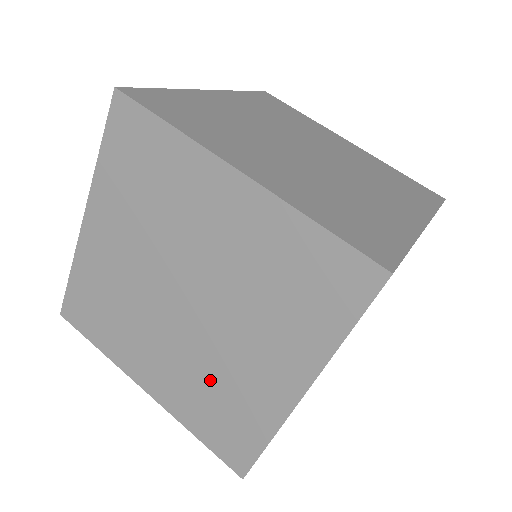
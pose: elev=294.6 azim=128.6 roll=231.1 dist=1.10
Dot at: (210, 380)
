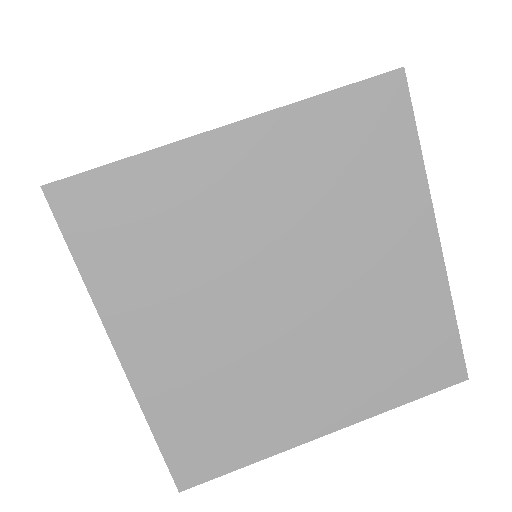
Dot at: occluded
